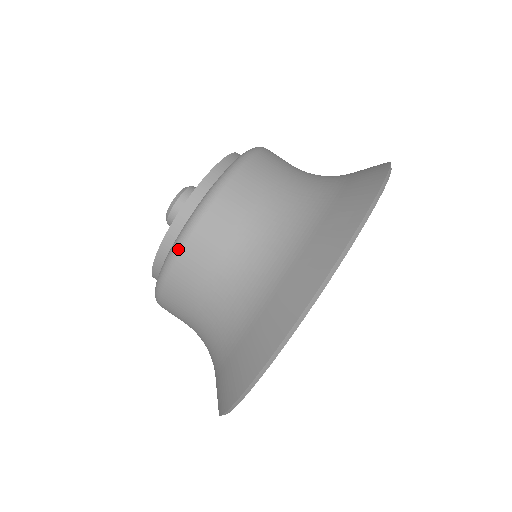
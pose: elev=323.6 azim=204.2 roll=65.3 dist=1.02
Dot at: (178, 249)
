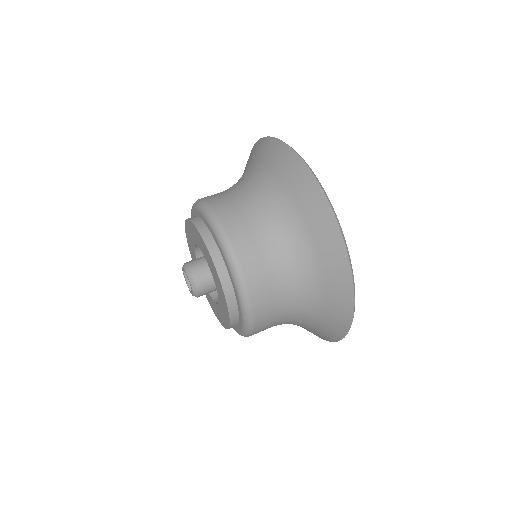
Dot at: (229, 245)
